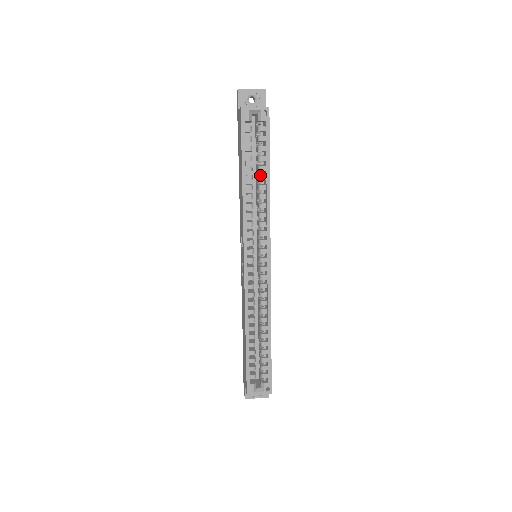
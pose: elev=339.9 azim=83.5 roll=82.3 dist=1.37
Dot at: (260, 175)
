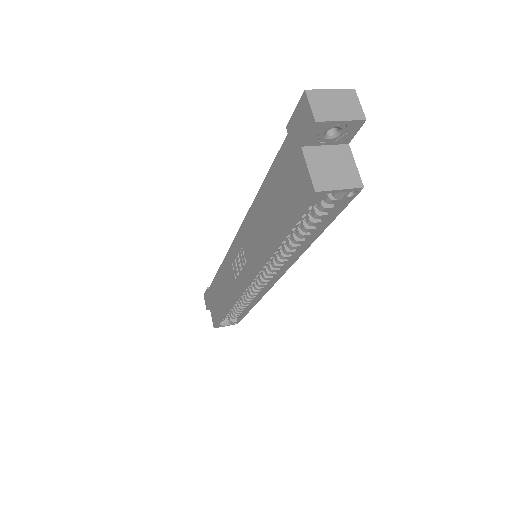
Dot at: (302, 235)
